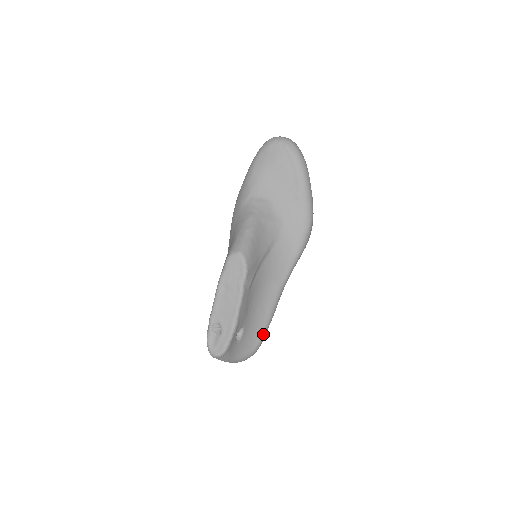
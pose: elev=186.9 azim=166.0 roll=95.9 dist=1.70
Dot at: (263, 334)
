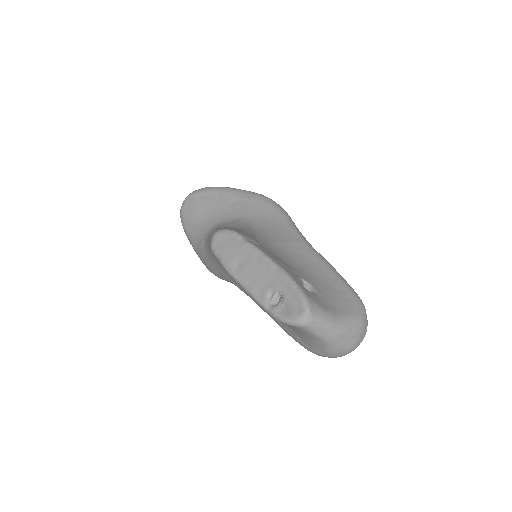
Dot at: (342, 281)
